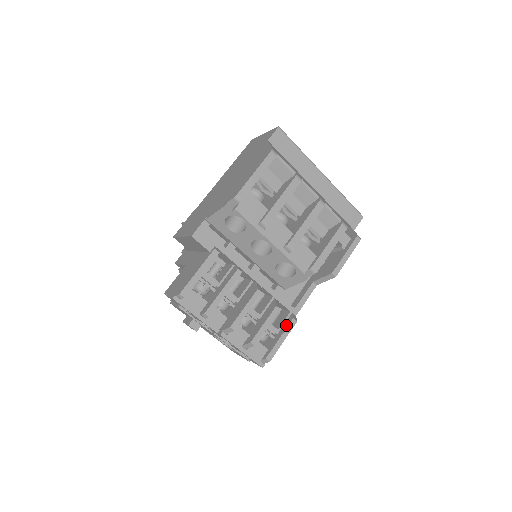
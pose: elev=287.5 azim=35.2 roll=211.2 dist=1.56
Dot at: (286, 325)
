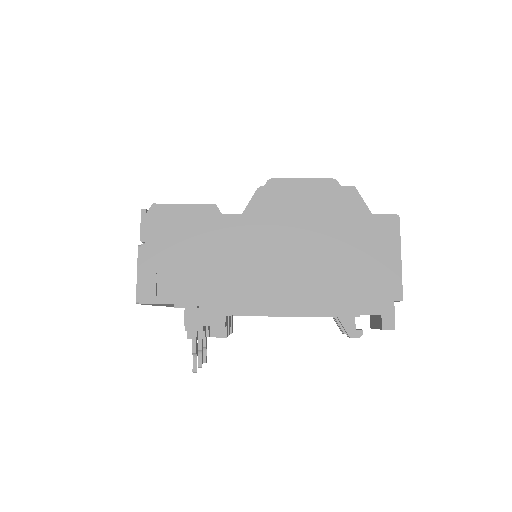
Dot at: occluded
